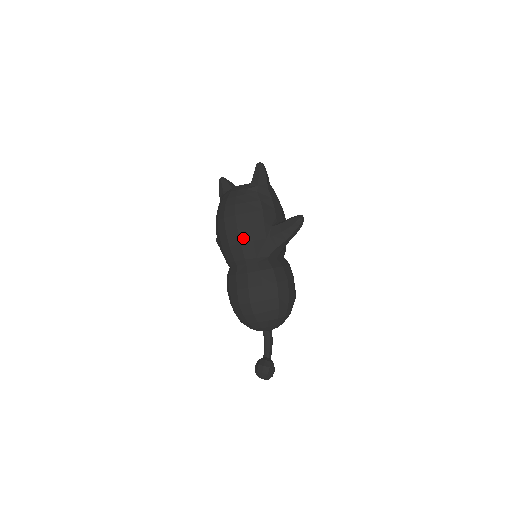
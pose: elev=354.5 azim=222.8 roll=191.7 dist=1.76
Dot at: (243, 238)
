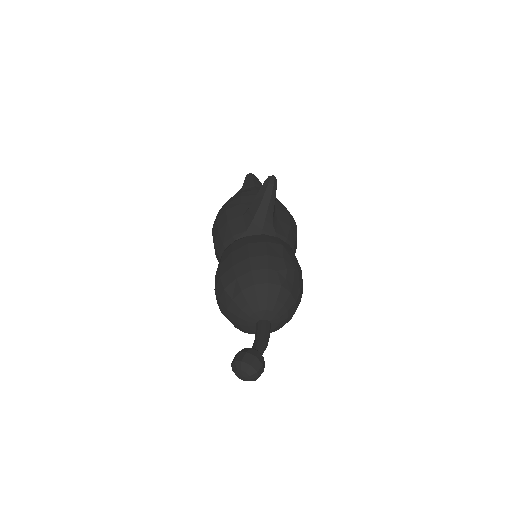
Dot at: (220, 225)
